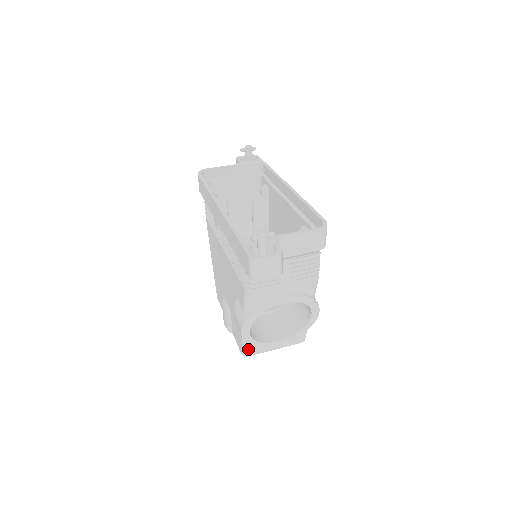
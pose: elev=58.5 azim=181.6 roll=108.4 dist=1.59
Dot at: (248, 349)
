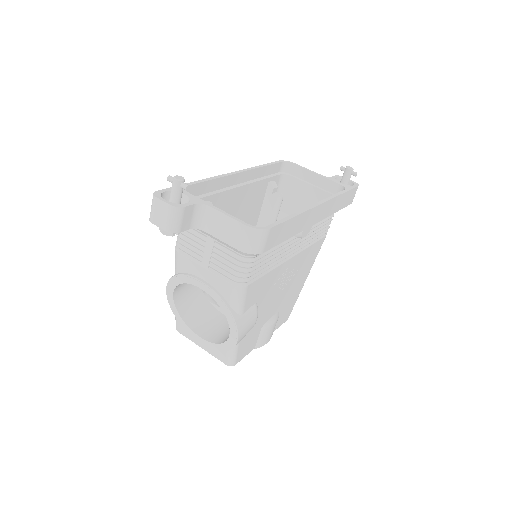
Dot at: (177, 321)
